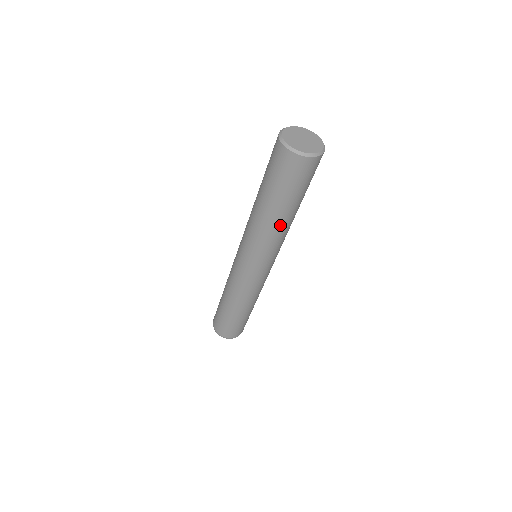
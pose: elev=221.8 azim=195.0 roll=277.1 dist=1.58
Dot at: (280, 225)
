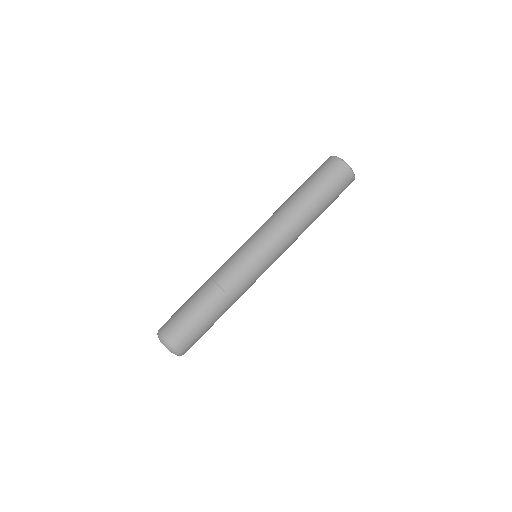
Dot at: (297, 210)
